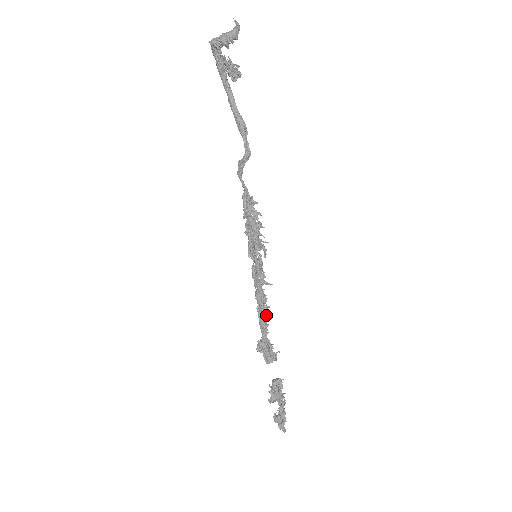
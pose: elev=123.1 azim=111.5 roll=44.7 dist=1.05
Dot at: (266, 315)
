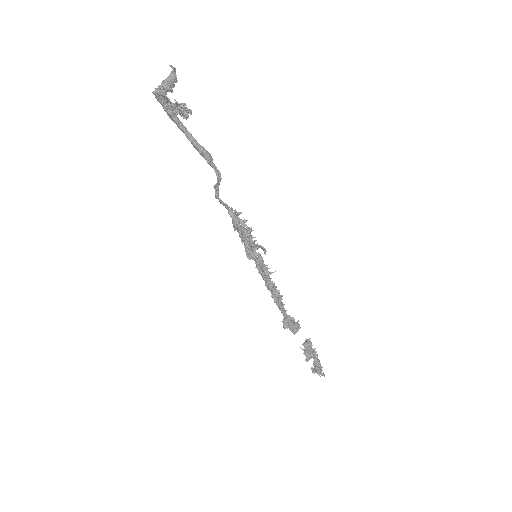
Dot at: (280, 298)
